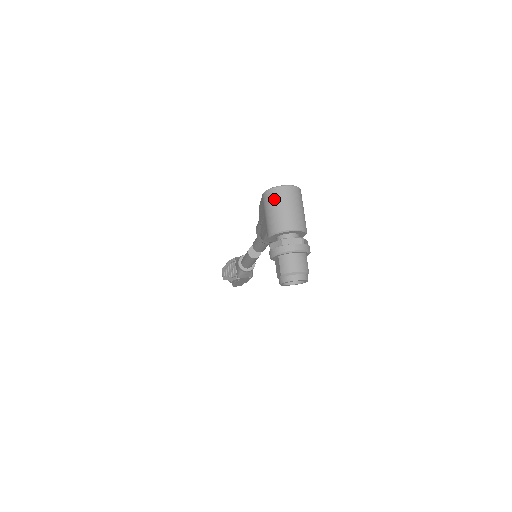
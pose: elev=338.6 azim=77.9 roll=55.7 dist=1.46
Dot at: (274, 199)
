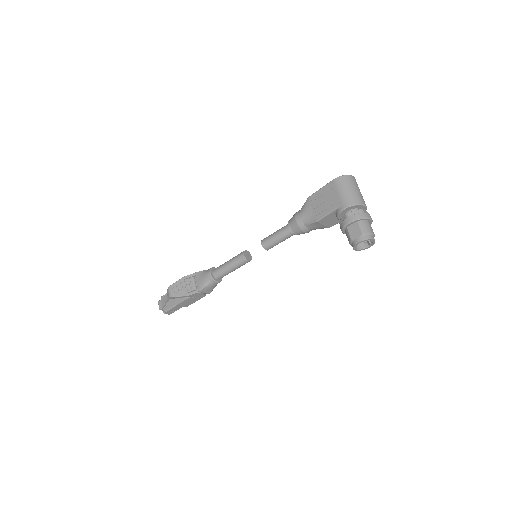
Dot at: (349, 182)
